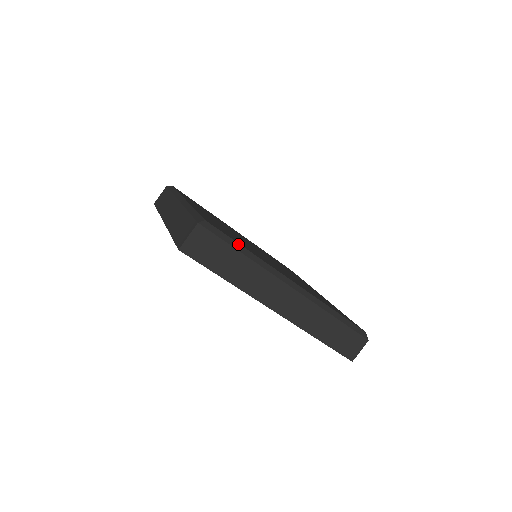
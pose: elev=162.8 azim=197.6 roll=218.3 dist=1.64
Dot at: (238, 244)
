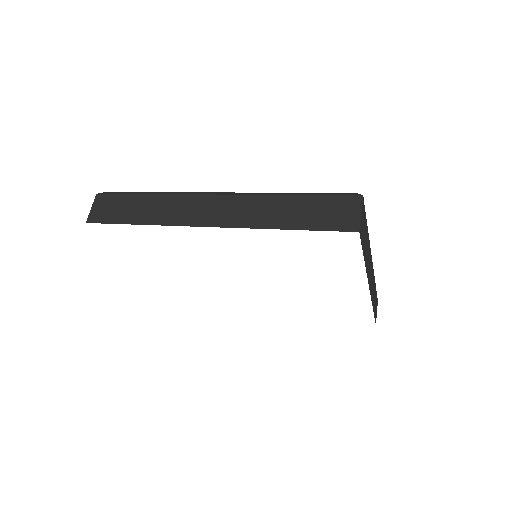
Dot at: occluded
